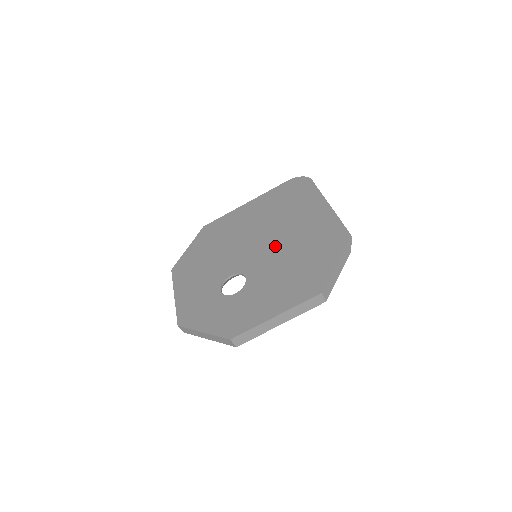
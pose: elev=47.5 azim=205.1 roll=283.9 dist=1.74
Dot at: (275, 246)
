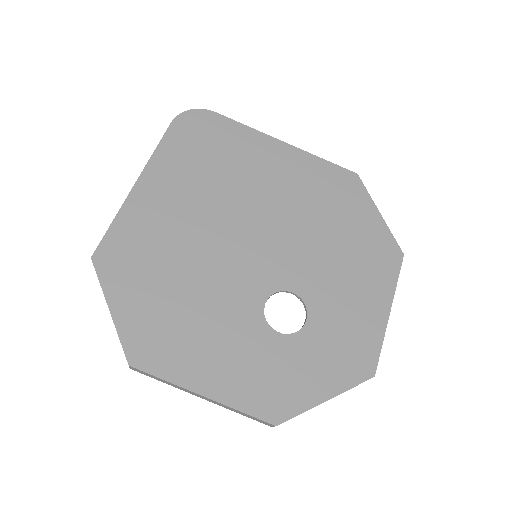
Dot at: (281, 229)
